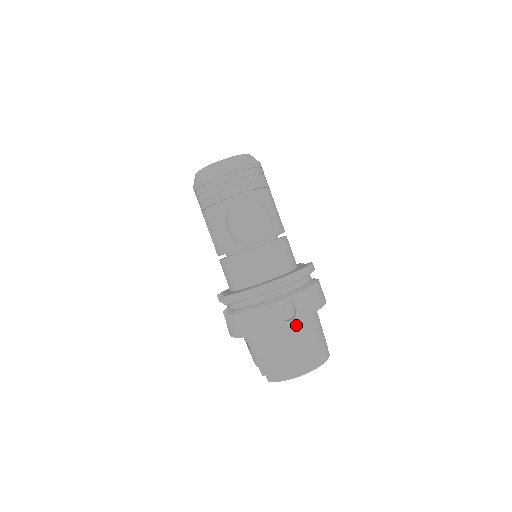
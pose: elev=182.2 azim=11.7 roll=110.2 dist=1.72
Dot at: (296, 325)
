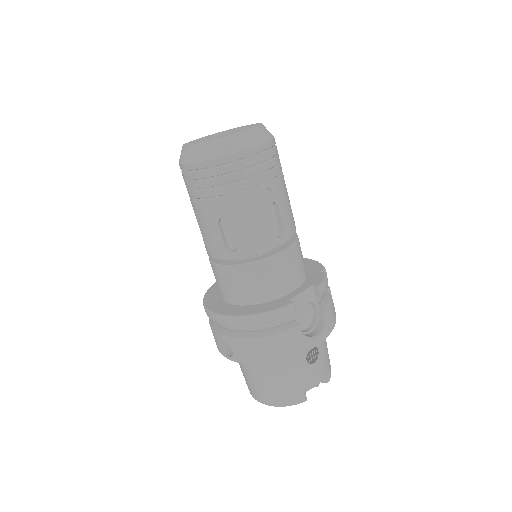
Dot at: occluded
